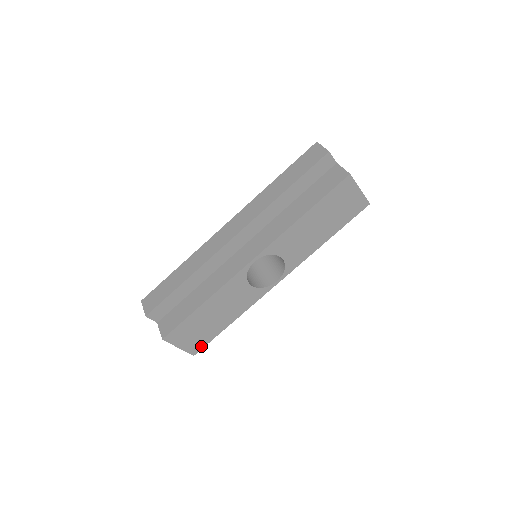
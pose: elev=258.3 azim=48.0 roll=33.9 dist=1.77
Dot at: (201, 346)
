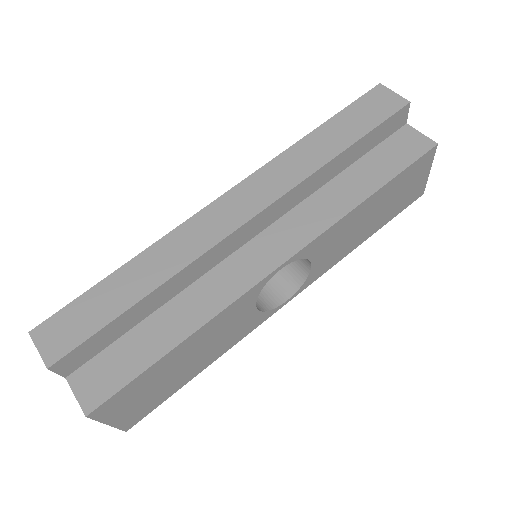
Dot at: (144, 414)
